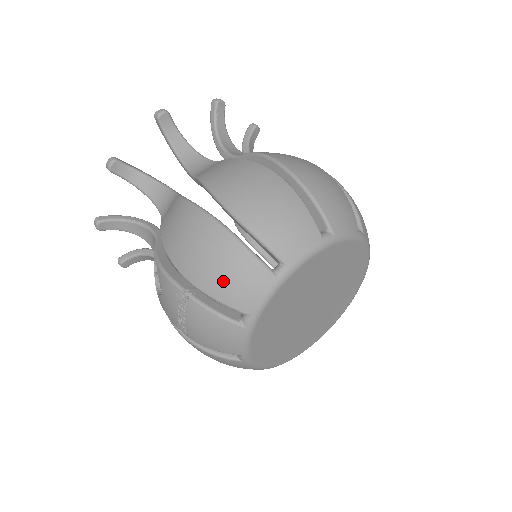
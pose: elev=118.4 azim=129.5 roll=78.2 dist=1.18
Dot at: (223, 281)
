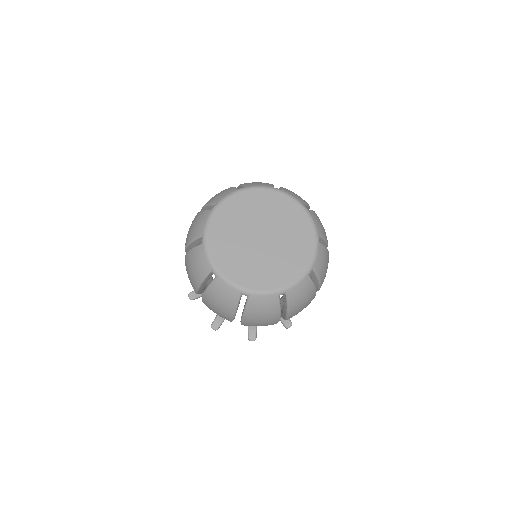
Dot at: occluded
